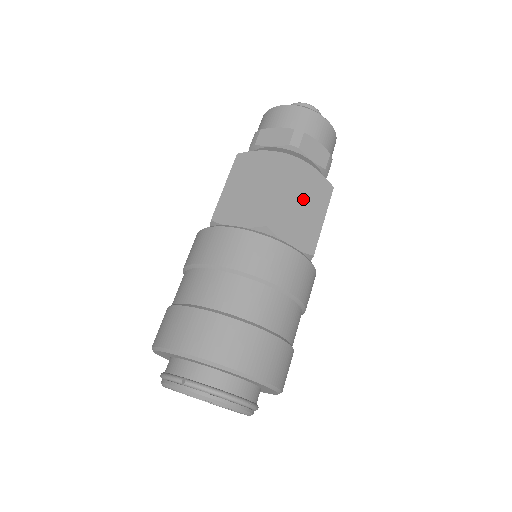
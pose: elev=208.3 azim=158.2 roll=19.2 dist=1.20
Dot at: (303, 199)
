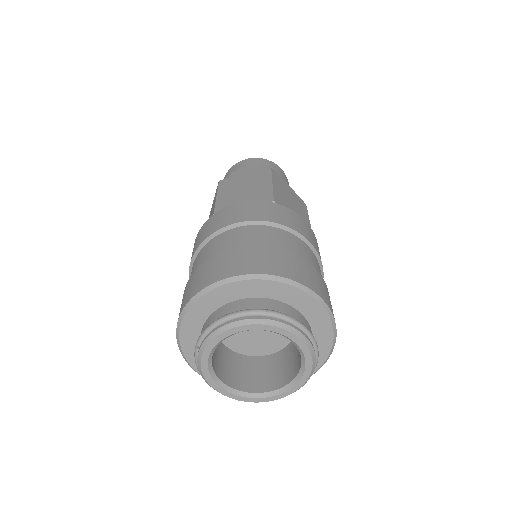
Dot at: (243, 188)
